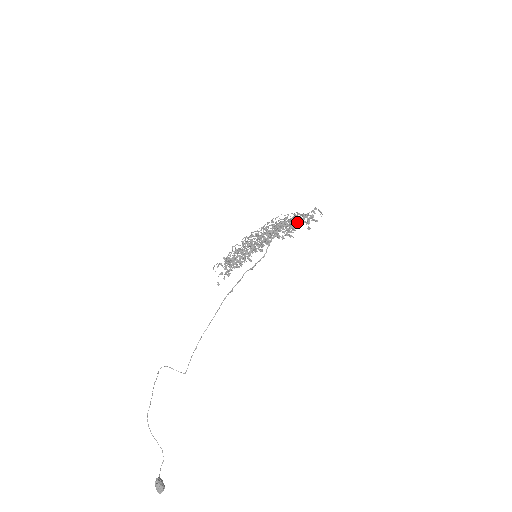
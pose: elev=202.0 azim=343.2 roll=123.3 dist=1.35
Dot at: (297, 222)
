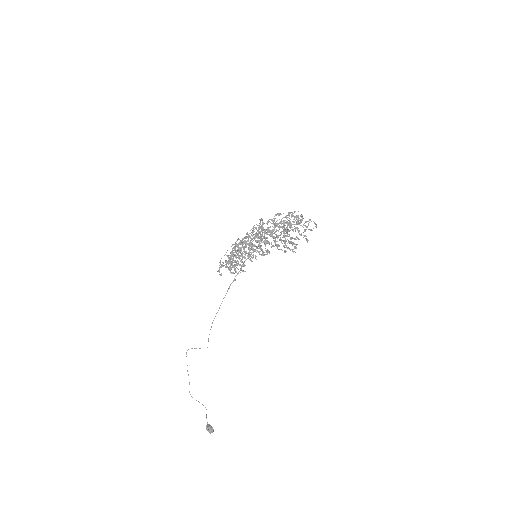
Dot at: occluded
